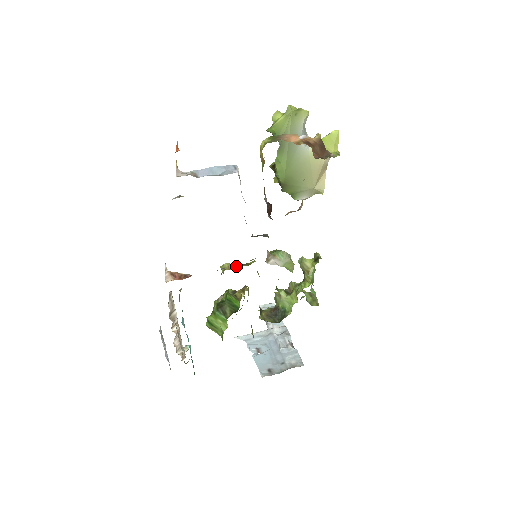
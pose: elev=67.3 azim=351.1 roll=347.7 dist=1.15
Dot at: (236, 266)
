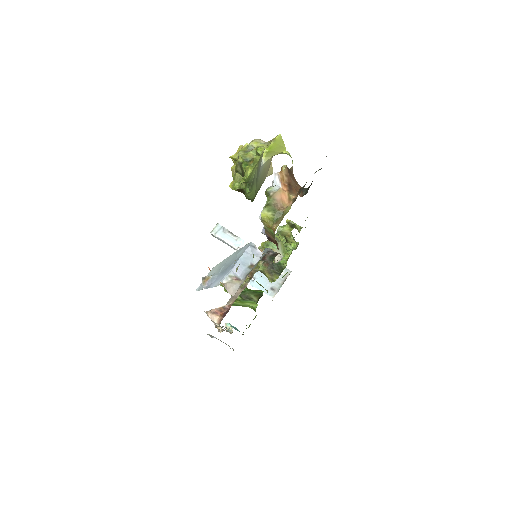
Dot at: (252, 275)
